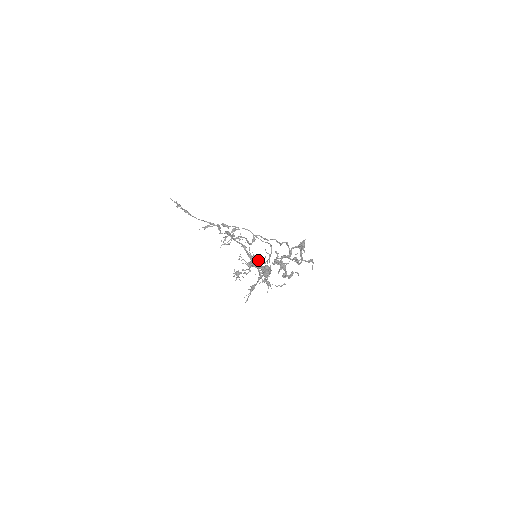
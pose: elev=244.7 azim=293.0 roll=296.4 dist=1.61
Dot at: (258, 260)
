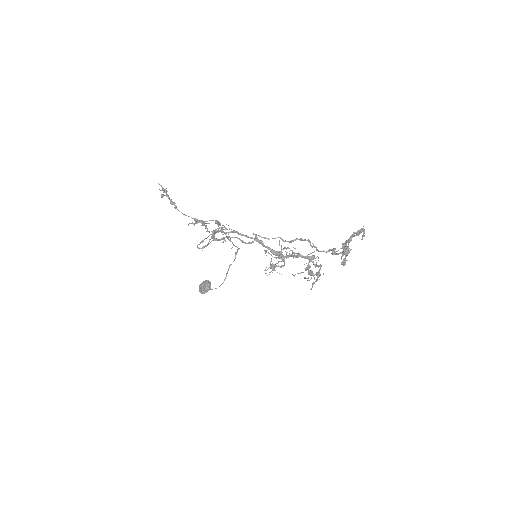
Dot at: occluded
